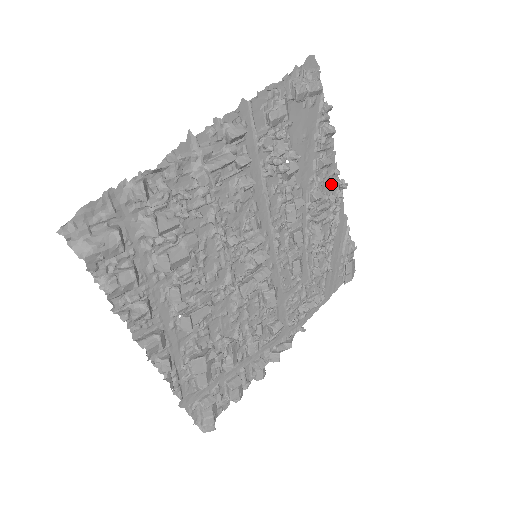
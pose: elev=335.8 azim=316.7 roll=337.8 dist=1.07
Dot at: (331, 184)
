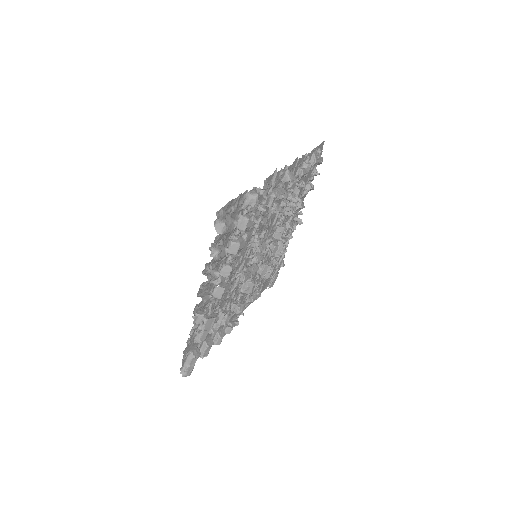
Dot at: (294, 219)
